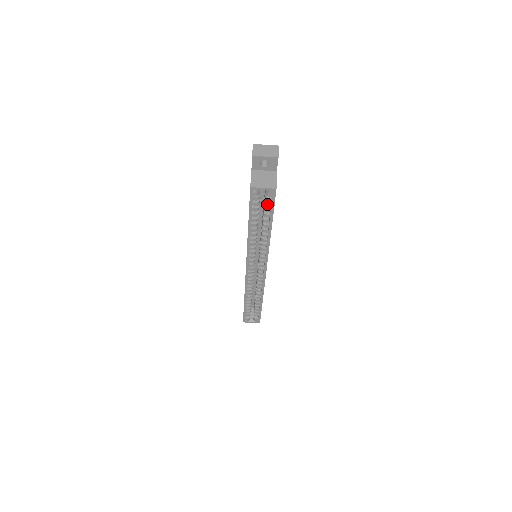
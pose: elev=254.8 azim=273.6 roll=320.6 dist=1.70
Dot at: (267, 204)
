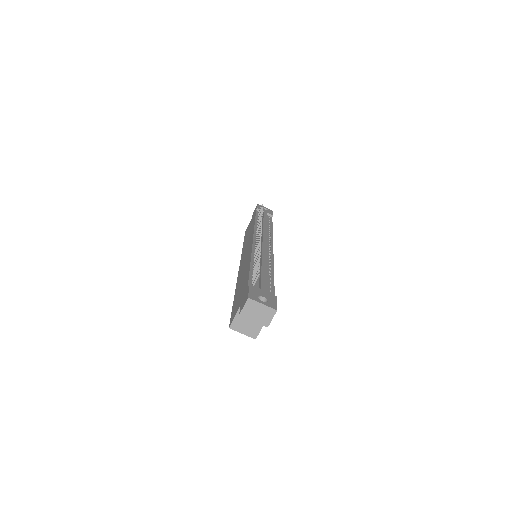
Dot at: occluded
